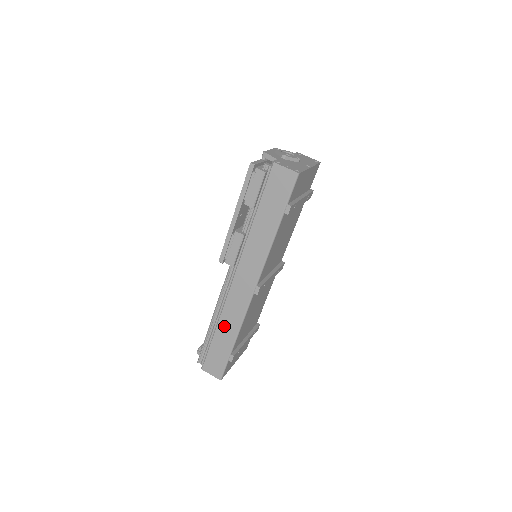
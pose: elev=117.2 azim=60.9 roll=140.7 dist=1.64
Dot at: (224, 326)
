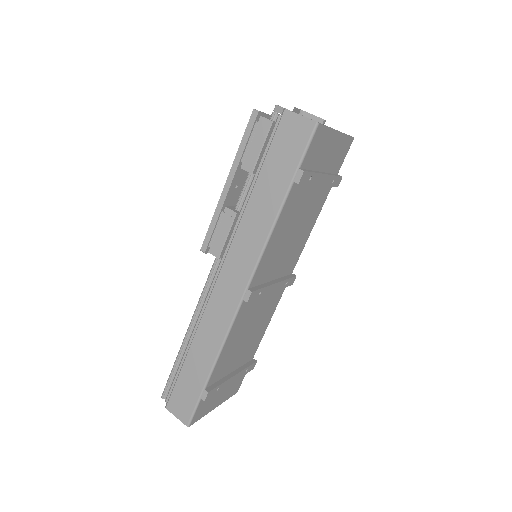
Dot at: (200, 346)
